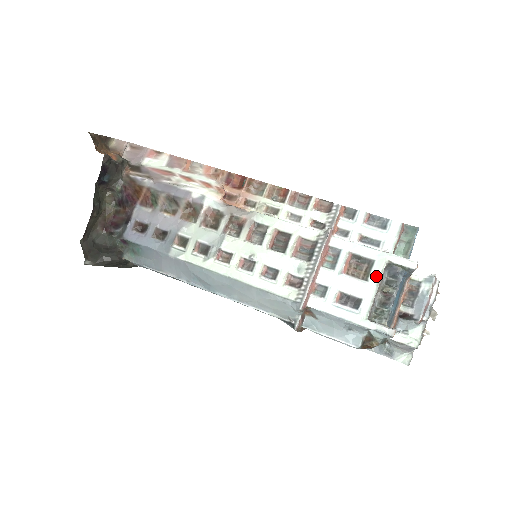
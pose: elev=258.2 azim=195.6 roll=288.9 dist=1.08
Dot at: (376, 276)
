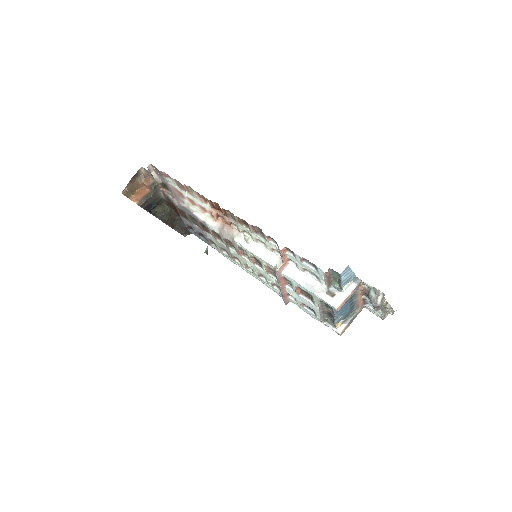
Dot at: (317, 304)
